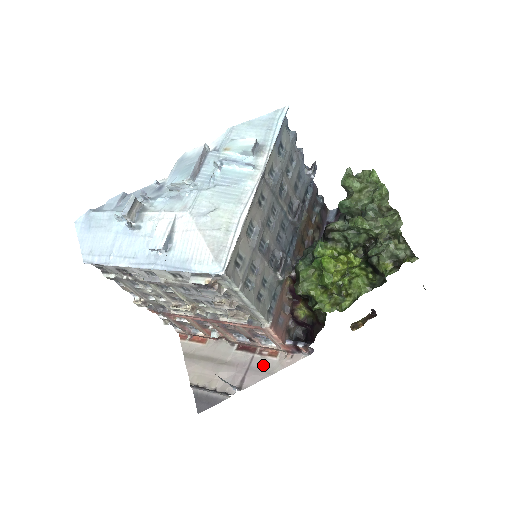
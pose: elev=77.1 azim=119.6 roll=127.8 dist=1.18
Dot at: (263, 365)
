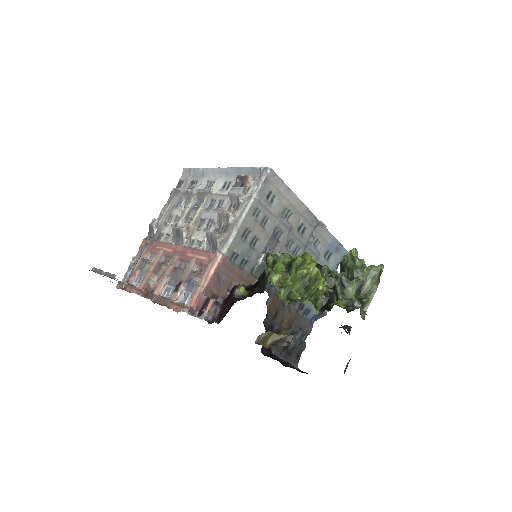
Dot at: occluded
